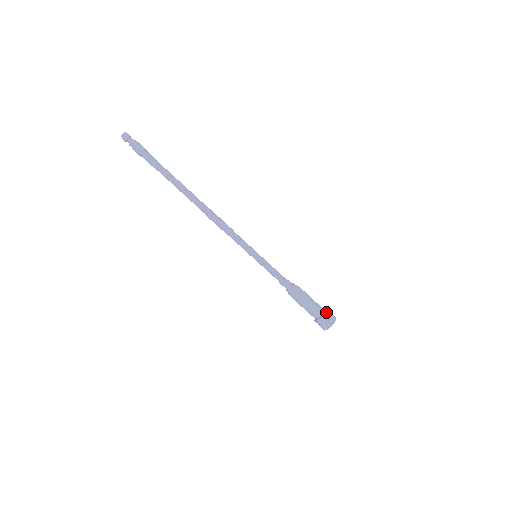
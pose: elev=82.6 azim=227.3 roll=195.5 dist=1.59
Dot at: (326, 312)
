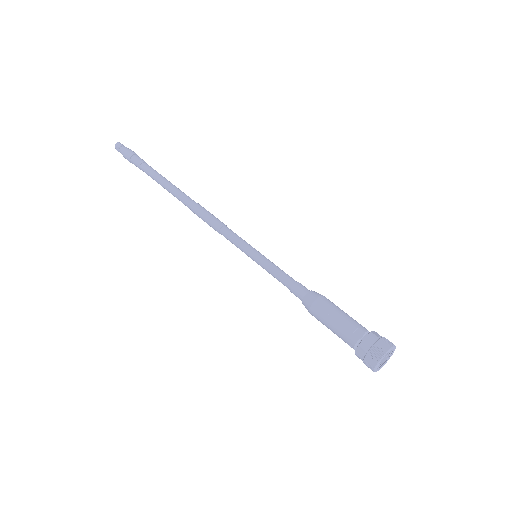
Dot at: occluded
